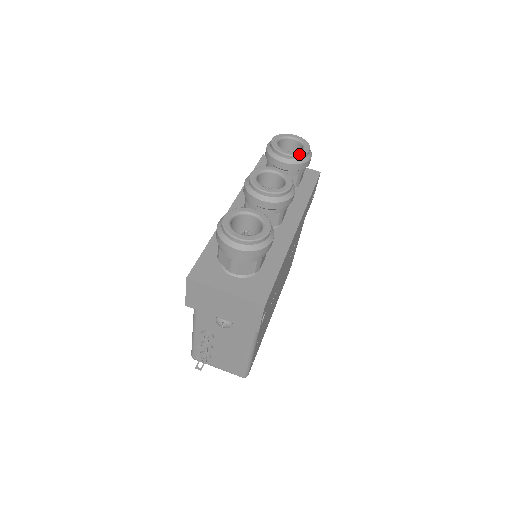
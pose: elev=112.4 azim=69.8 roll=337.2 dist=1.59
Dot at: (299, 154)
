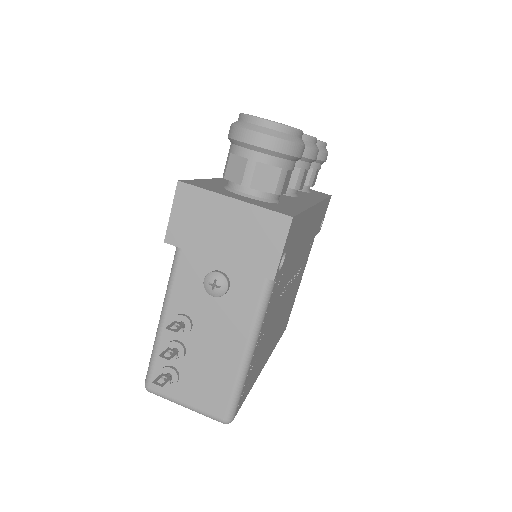
Dot at: occluded
